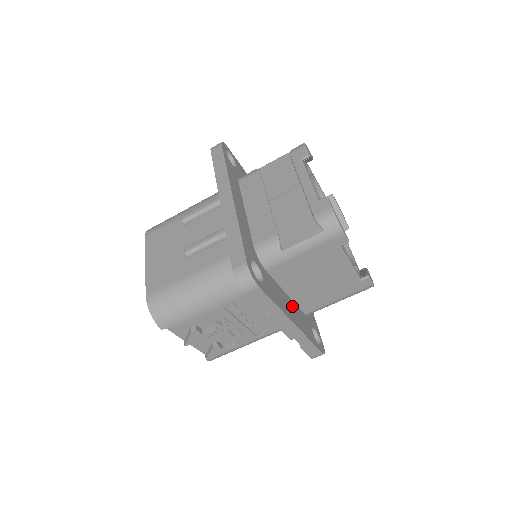
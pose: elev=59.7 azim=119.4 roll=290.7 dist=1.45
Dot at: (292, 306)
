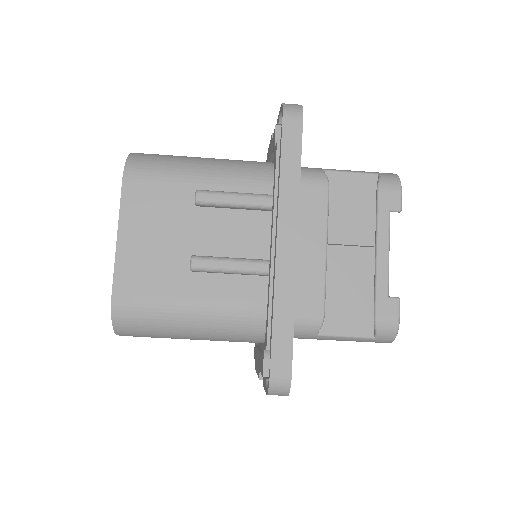
Dot at: occluded
